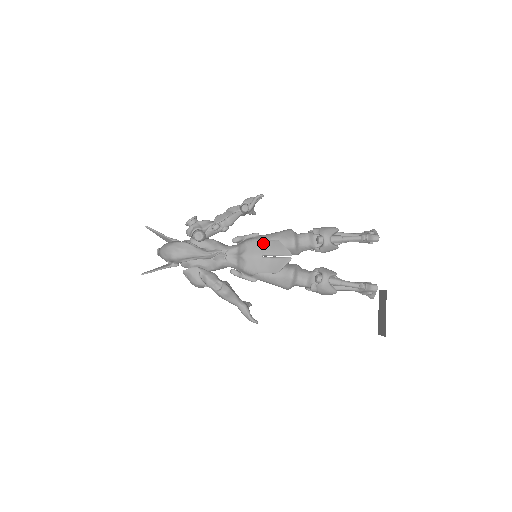
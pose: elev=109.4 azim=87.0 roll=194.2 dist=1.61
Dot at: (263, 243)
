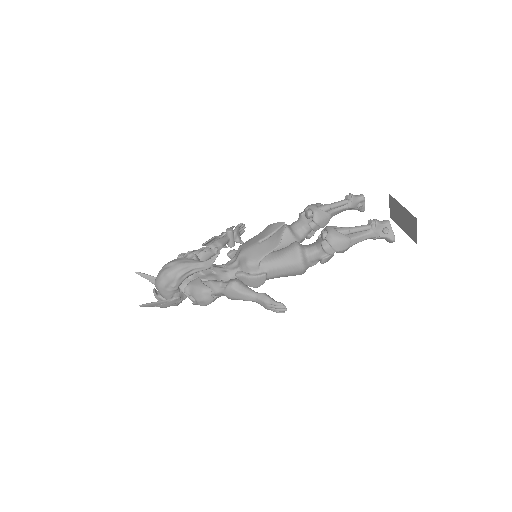
Dot at: (256, 236)
